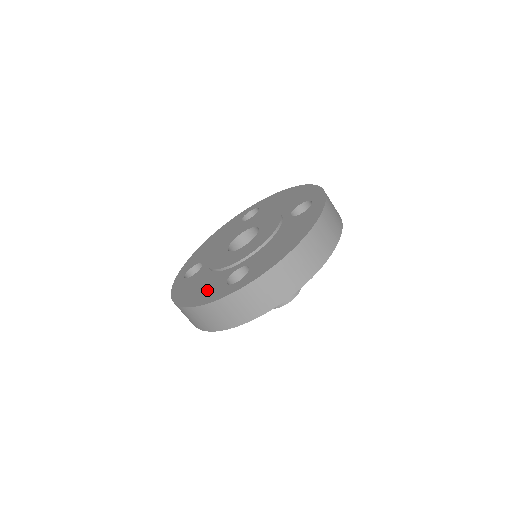
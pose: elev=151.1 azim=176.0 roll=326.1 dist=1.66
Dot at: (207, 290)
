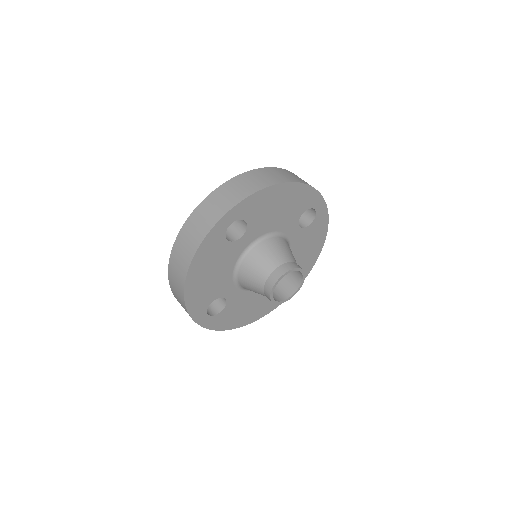
Dot at: occluded
